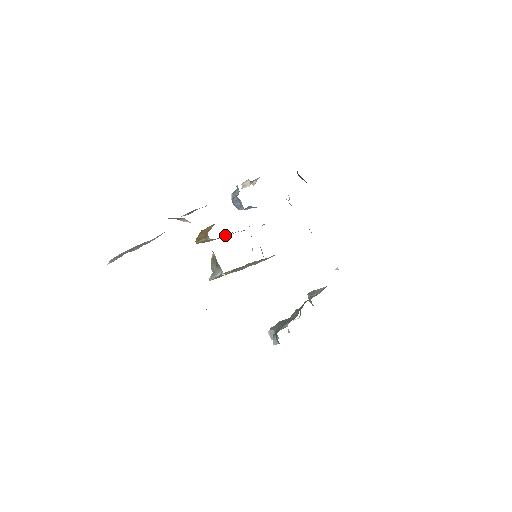
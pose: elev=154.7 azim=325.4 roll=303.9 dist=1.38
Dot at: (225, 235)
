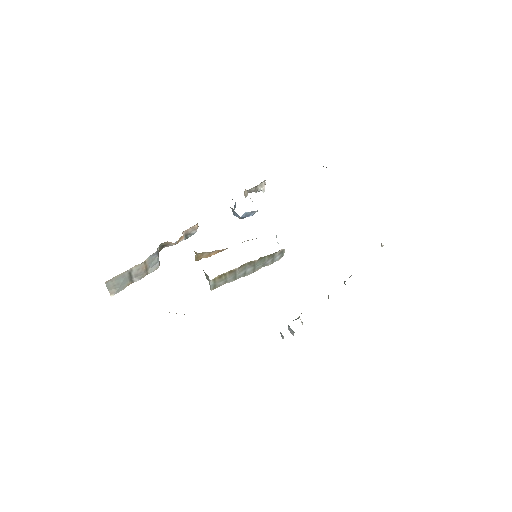
Dot at: occluded
